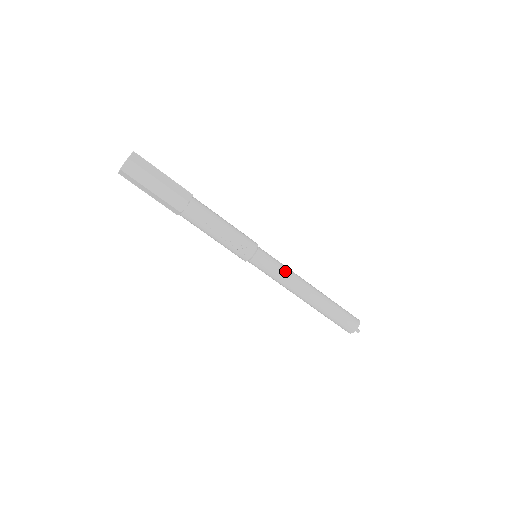
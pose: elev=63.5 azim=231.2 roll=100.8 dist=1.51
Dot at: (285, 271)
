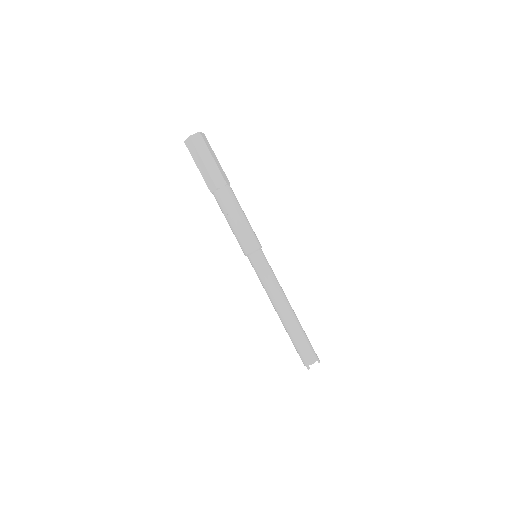
Dot at: (269, 282)
